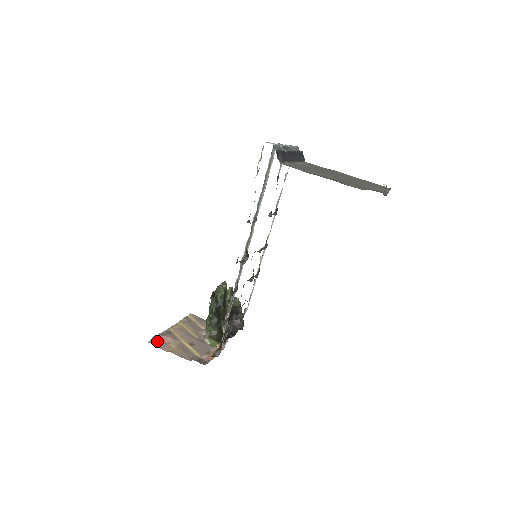
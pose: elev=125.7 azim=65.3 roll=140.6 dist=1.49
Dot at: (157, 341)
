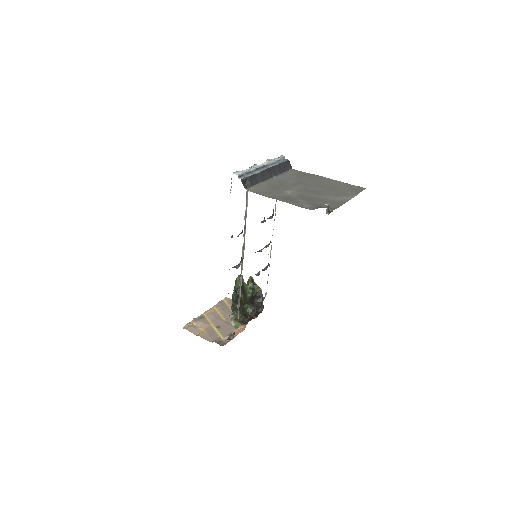
Dot at: (190, 326)
